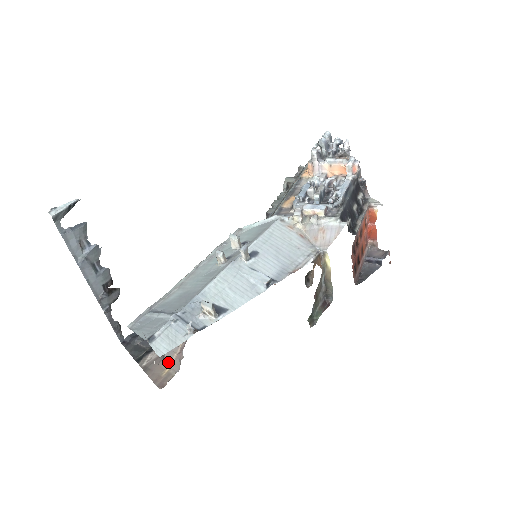
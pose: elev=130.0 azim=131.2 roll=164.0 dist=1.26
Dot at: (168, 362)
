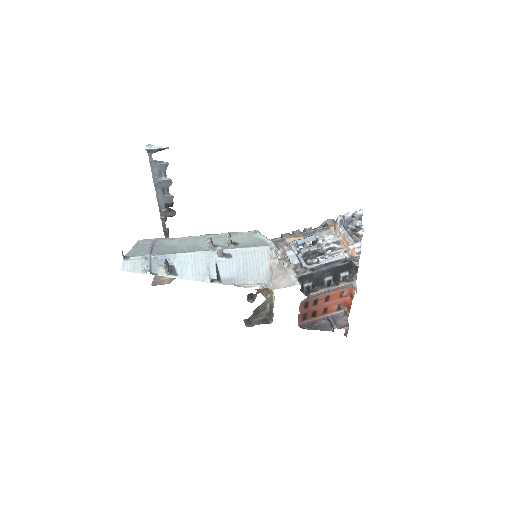
Dot at: occluded
